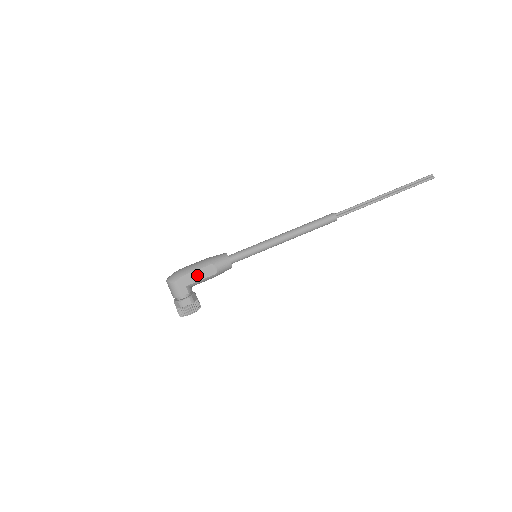
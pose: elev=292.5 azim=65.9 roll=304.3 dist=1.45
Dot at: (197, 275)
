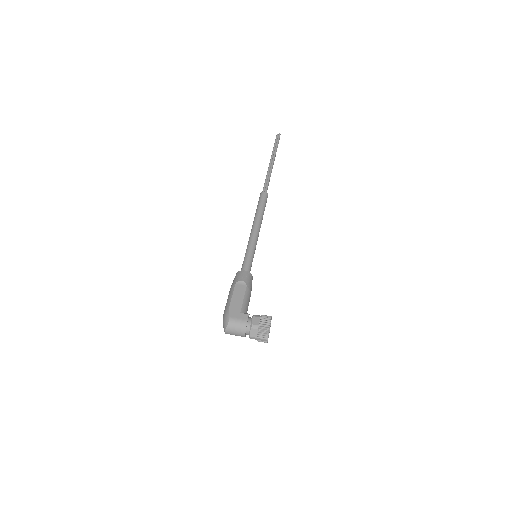
Dot at: (237, 299)
